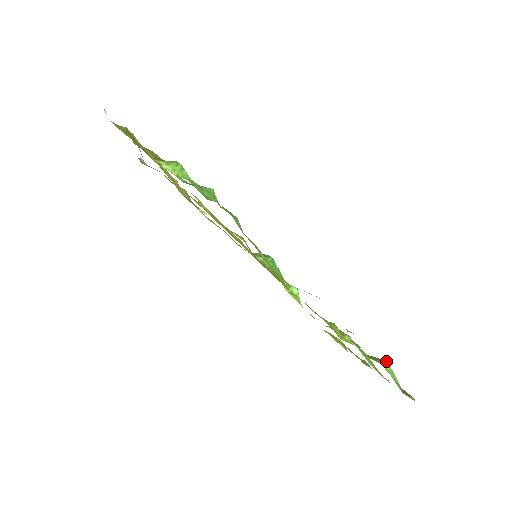
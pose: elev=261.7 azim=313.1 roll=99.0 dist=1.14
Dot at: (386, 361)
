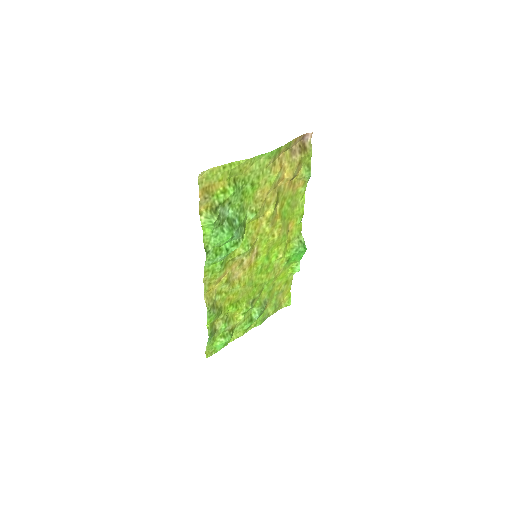
Dot at: (224, 342)
